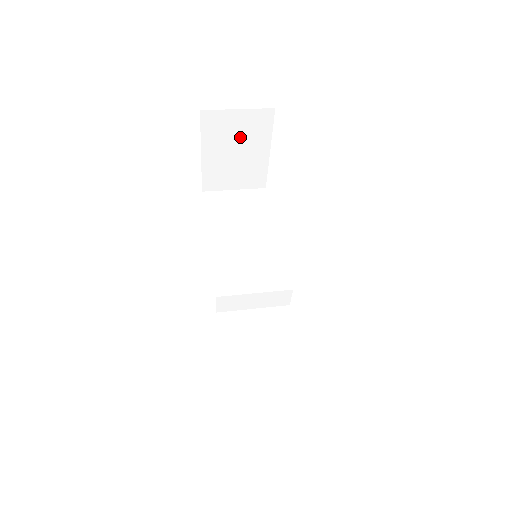
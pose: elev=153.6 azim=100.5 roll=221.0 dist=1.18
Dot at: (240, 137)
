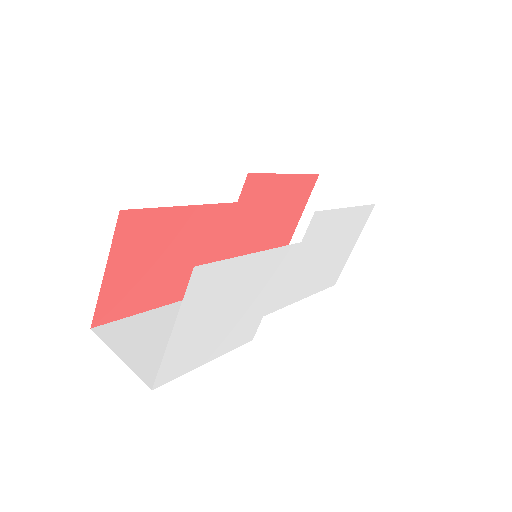
Dot at: occluded
